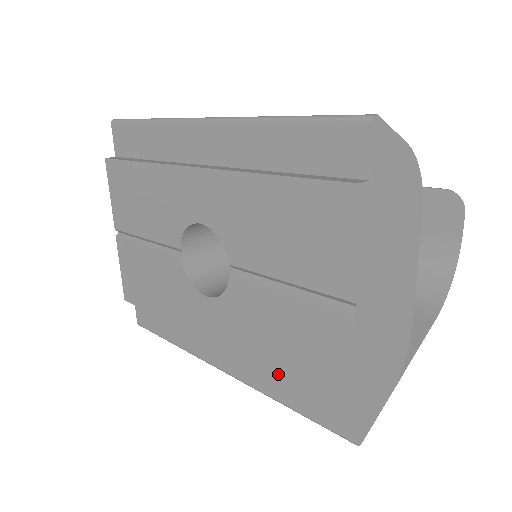
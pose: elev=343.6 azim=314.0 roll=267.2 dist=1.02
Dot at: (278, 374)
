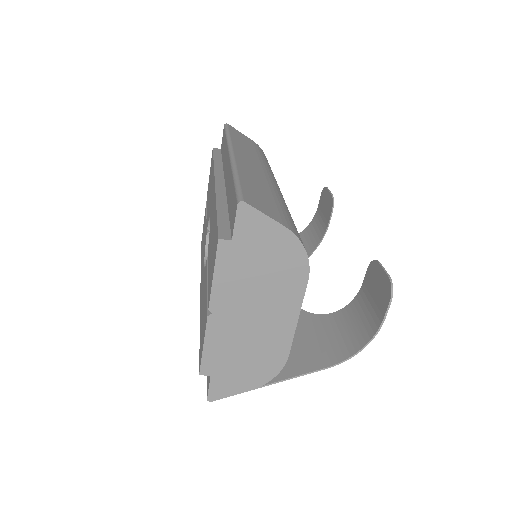
Dot at: occluded
